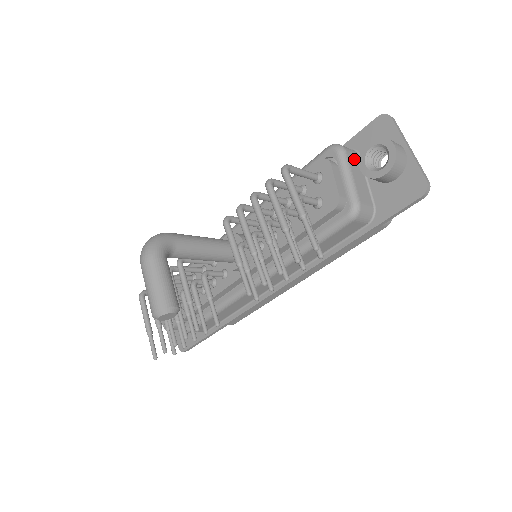
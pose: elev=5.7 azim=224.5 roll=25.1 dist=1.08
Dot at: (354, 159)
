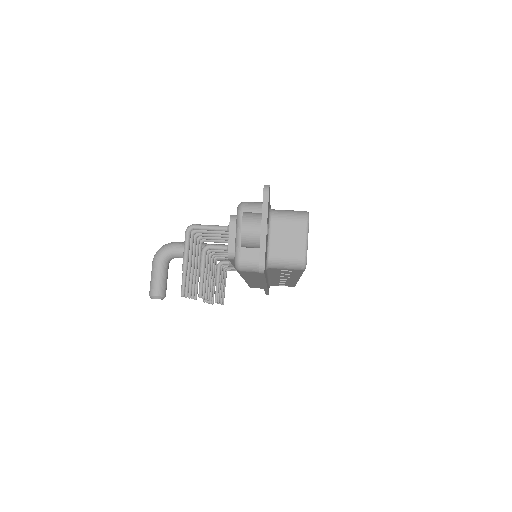
Dot at: occluded
